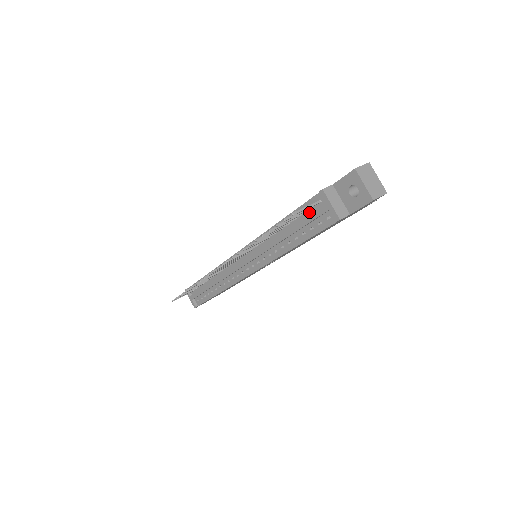
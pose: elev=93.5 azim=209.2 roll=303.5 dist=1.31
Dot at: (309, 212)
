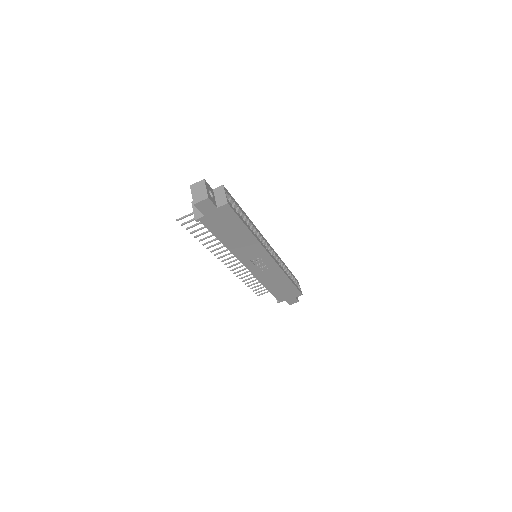
Dot at: occluded
